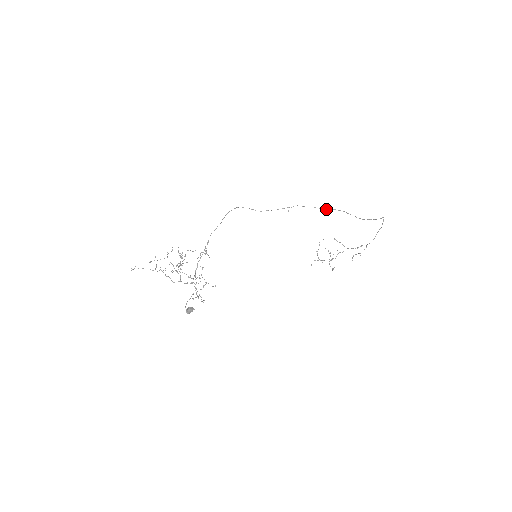
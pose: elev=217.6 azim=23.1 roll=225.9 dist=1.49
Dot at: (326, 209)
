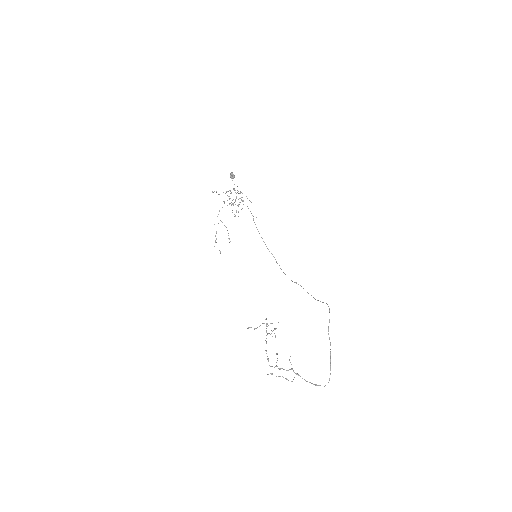
Dot at: (318, 300)
